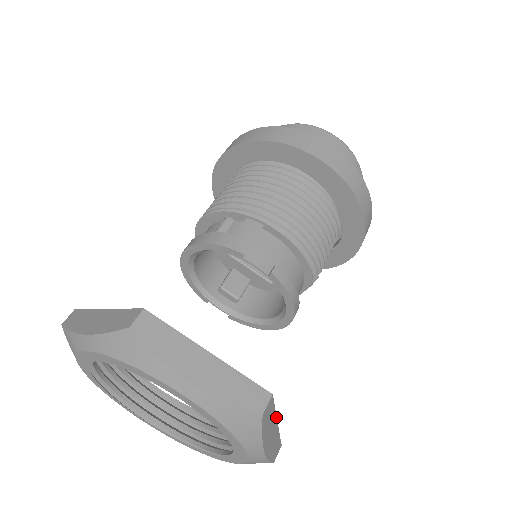
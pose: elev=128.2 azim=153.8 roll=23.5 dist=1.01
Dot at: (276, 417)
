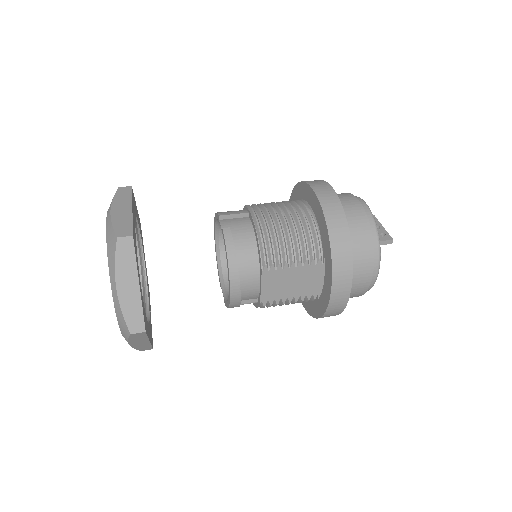
Dot at: (138, 274)
